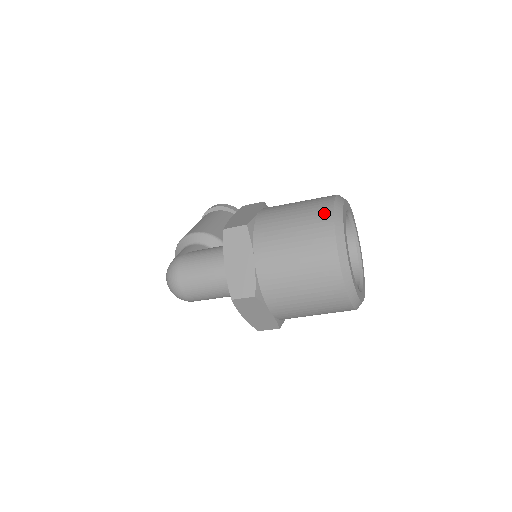
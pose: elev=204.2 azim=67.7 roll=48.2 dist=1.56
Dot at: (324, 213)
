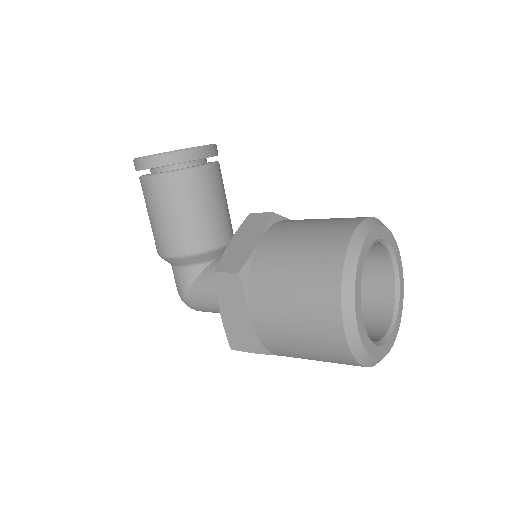
Dot at: (339, 350)
